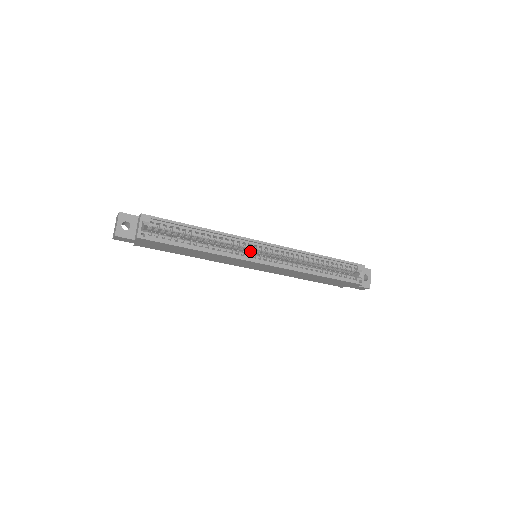
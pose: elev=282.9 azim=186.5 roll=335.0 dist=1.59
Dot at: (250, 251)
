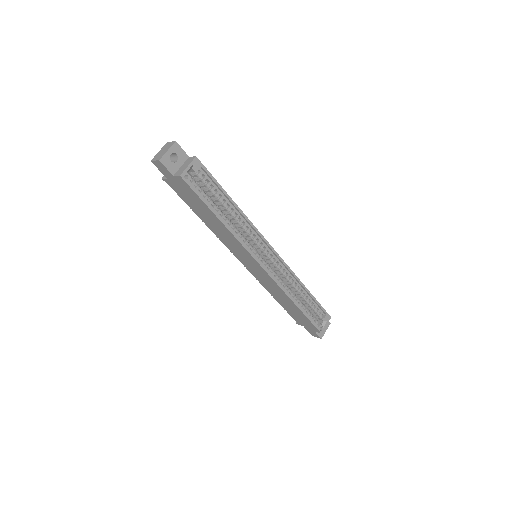
Dot at: (257, 249)
